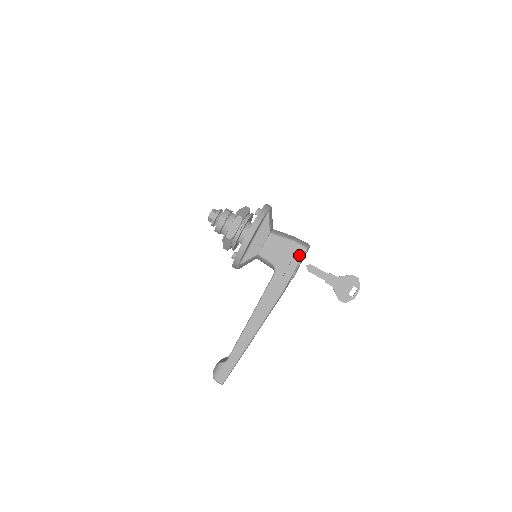
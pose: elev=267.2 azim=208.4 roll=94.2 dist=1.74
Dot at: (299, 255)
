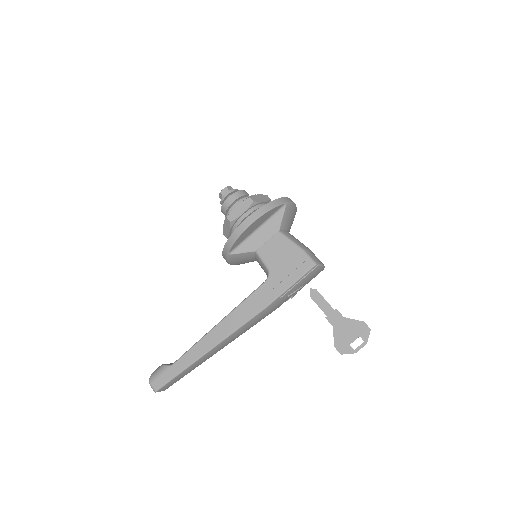
Dot at: (303, 269)
